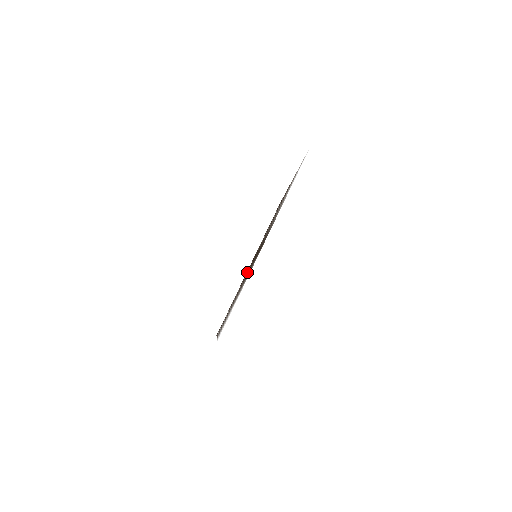
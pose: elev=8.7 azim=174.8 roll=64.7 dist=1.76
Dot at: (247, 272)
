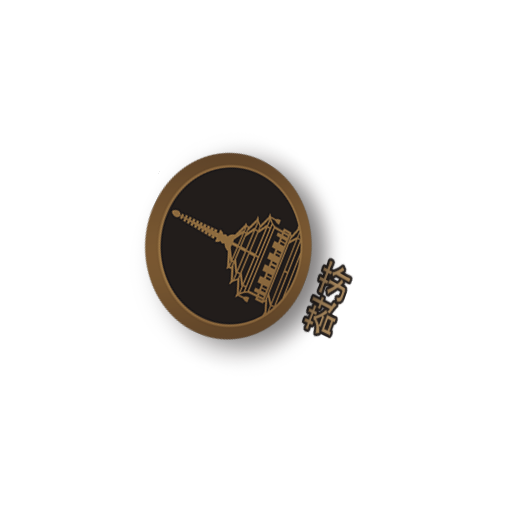
Dot at: (285, 292)
